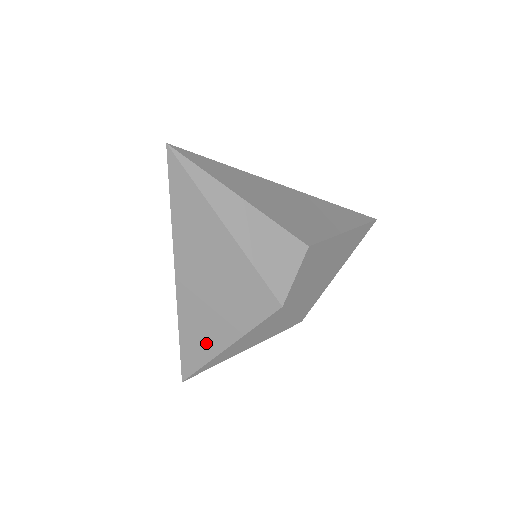
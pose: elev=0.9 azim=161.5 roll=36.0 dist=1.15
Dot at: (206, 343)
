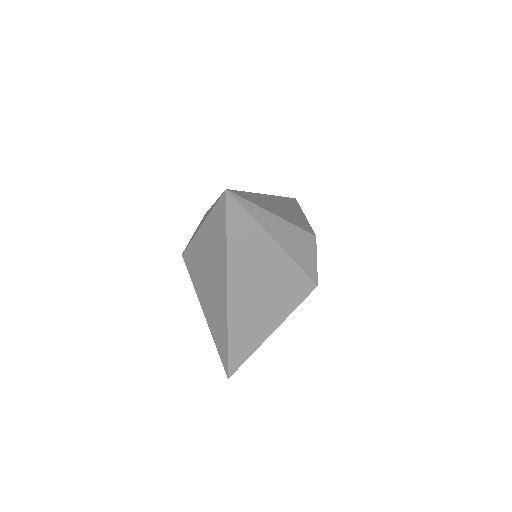
Dot at: (253, 338)
